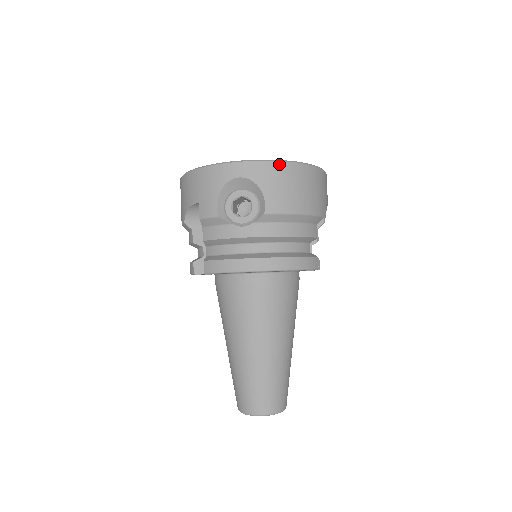
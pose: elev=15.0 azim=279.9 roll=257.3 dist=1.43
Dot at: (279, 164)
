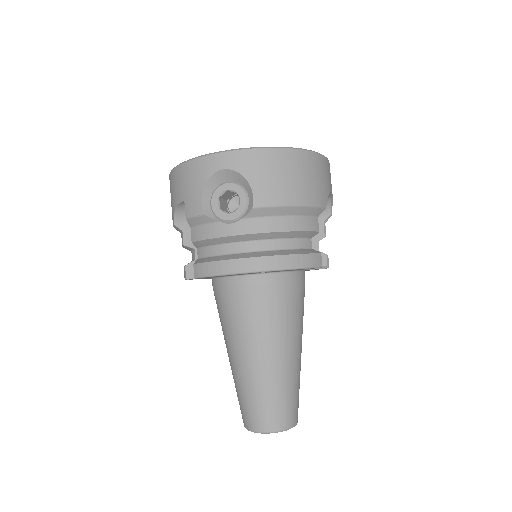
Dot at: (267, 151)
